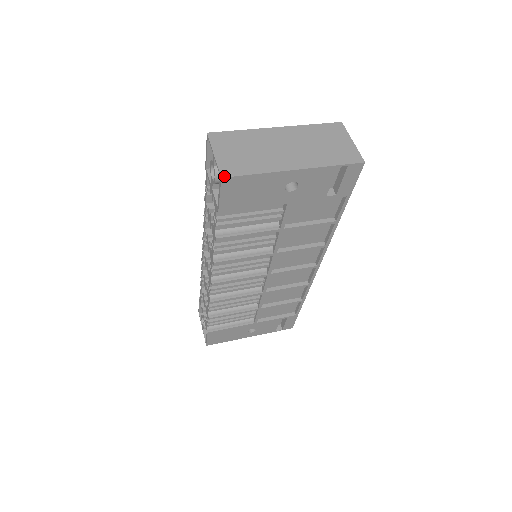
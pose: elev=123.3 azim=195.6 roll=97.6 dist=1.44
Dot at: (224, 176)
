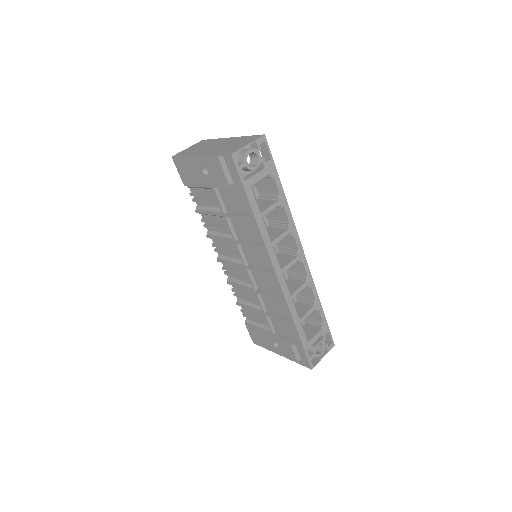
Dot at: (173, 156)
